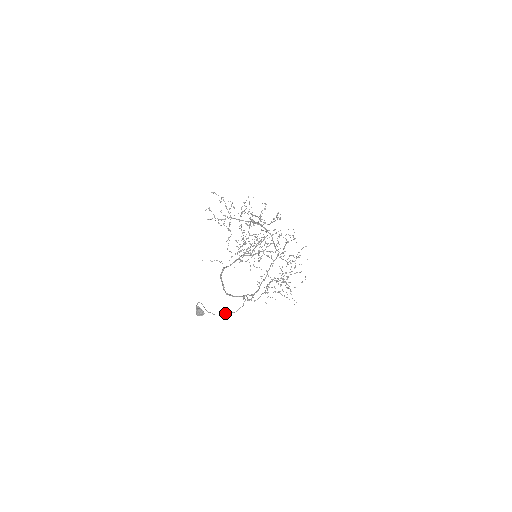
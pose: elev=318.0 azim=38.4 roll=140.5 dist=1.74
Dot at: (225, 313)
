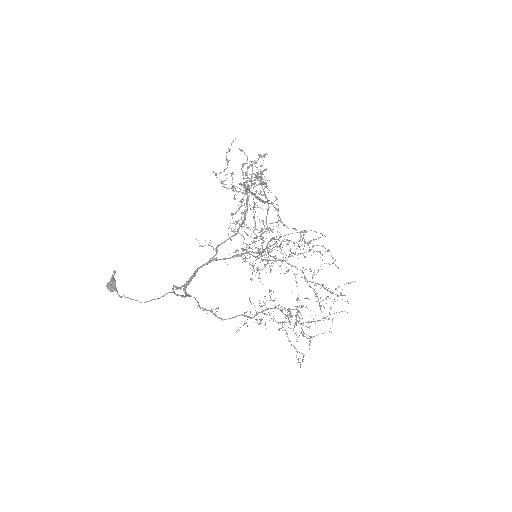
Dot at: (127, 297)
